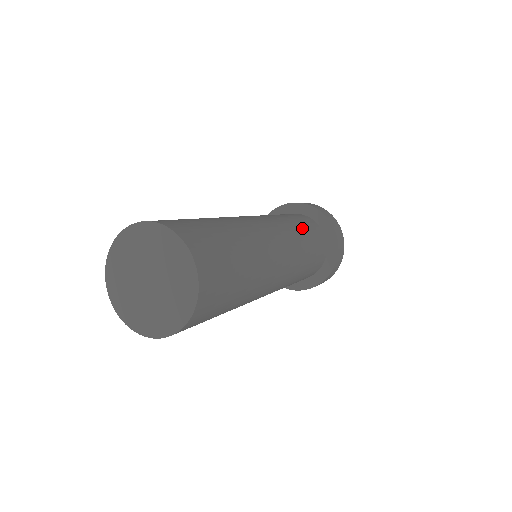
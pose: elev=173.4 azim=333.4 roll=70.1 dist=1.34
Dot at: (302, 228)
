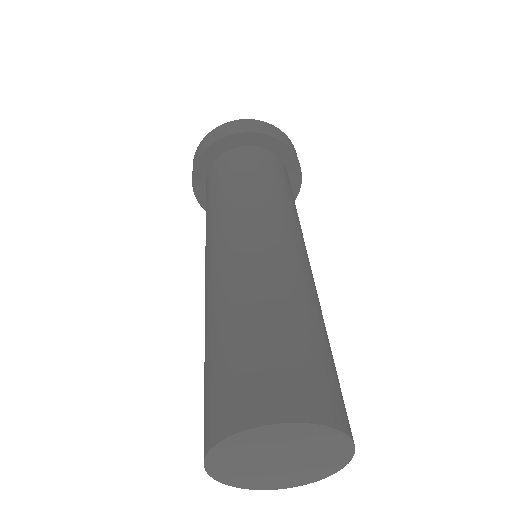
Dot at: occluded
